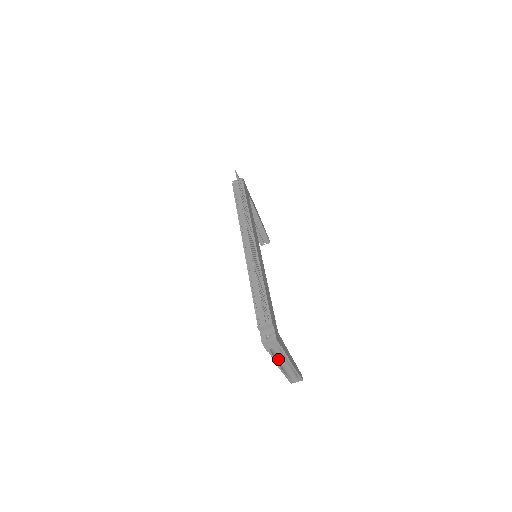
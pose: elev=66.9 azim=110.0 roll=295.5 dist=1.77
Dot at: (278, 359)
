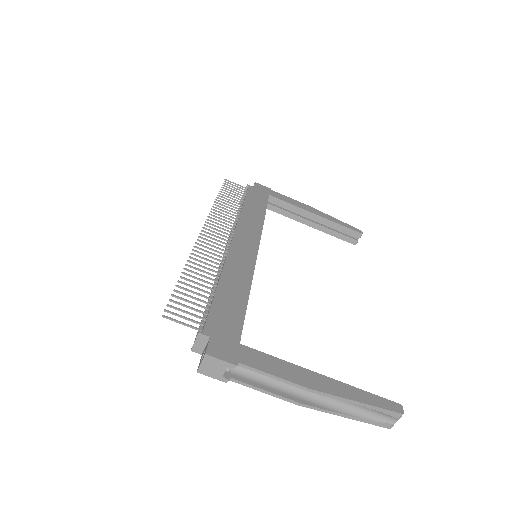
Dot at: (289, 390)
